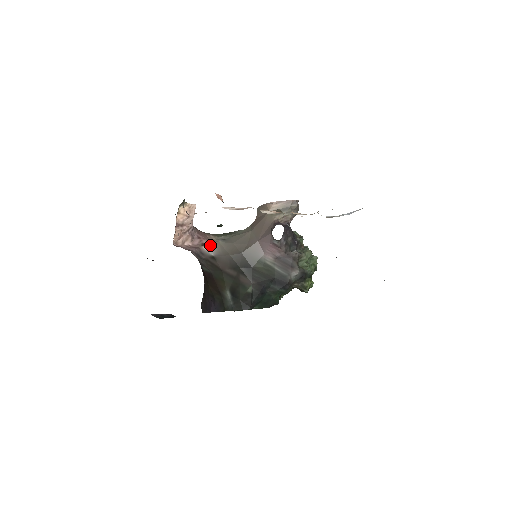
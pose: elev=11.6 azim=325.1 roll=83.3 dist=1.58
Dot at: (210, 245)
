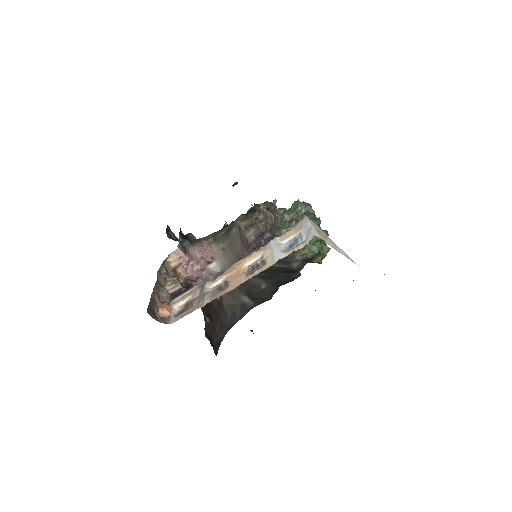
Dot at: (214, 261)
